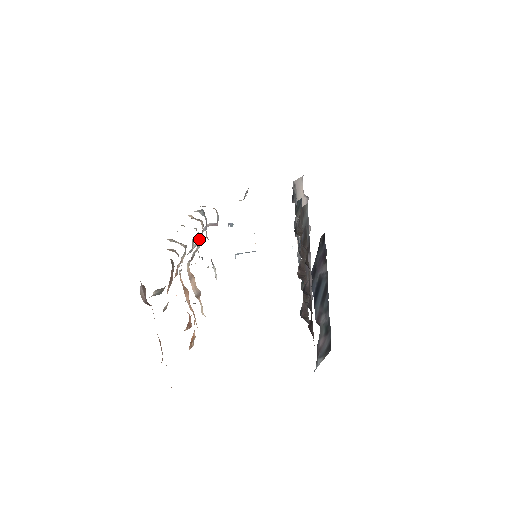
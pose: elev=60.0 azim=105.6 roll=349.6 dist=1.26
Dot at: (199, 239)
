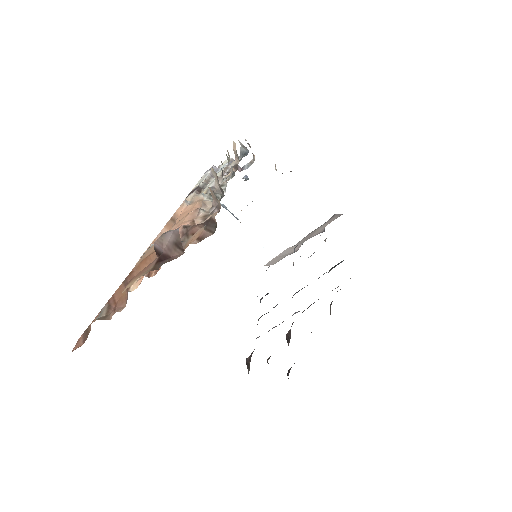
Dot at: (222, 177)
